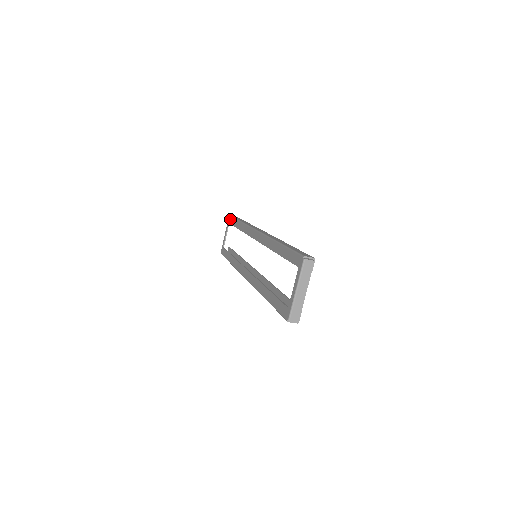
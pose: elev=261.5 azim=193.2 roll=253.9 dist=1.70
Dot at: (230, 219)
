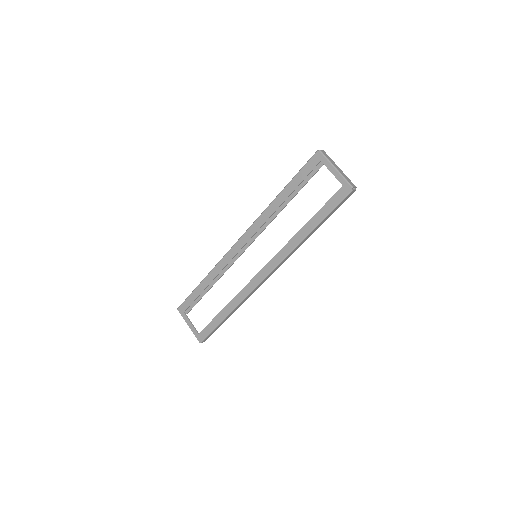
Dot at: (183, 306)
